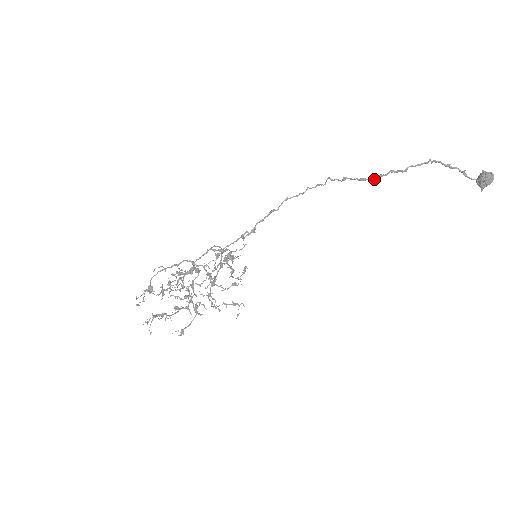
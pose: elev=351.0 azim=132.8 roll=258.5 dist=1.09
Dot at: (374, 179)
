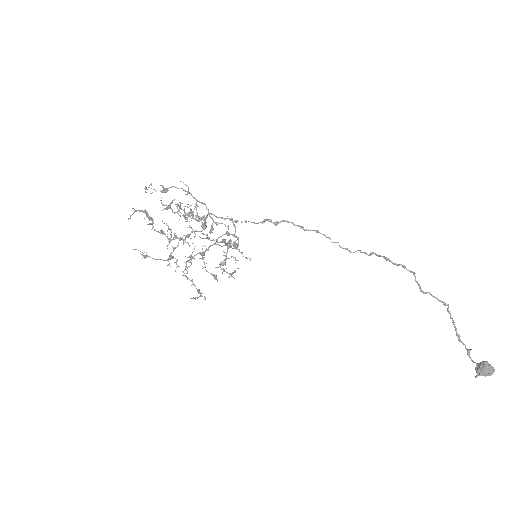
Dot at: (397, 265)
